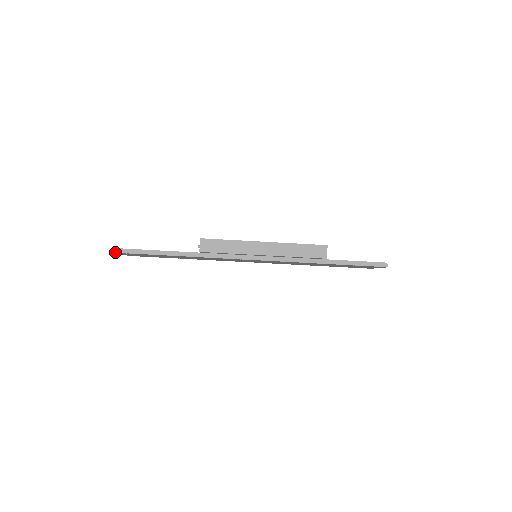
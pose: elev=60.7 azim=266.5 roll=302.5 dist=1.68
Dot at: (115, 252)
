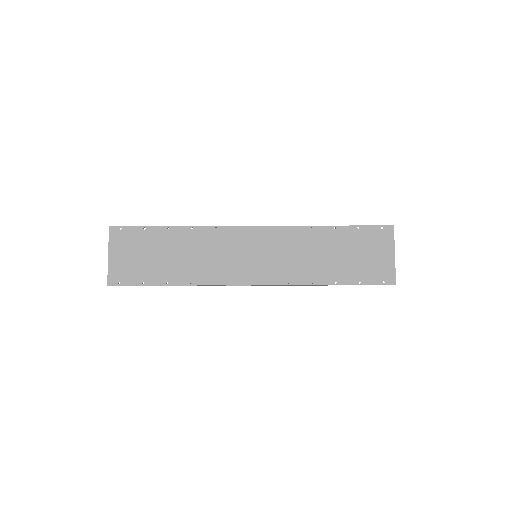
Dot at: (110, 226)
